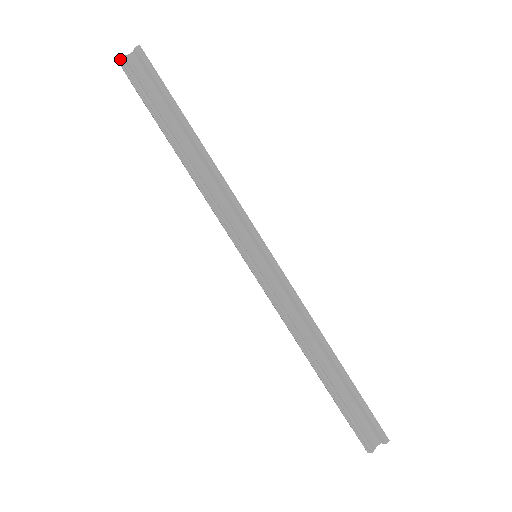
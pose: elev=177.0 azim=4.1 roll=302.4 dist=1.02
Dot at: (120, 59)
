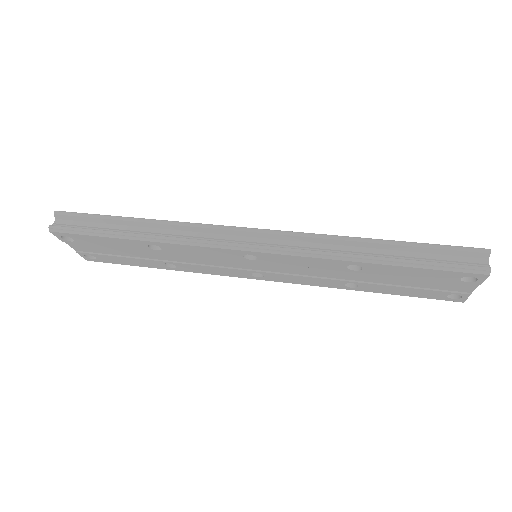
Dot at: (50, 228)
